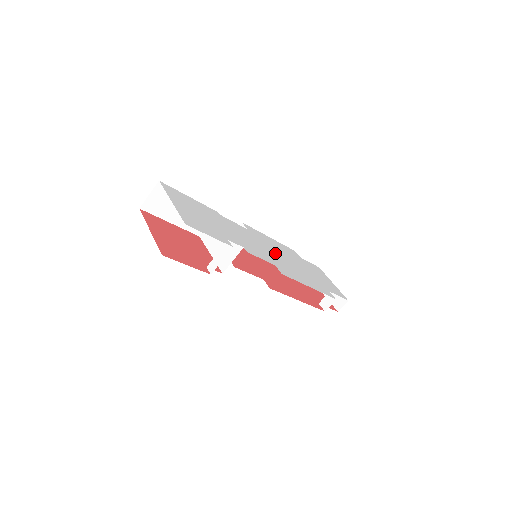
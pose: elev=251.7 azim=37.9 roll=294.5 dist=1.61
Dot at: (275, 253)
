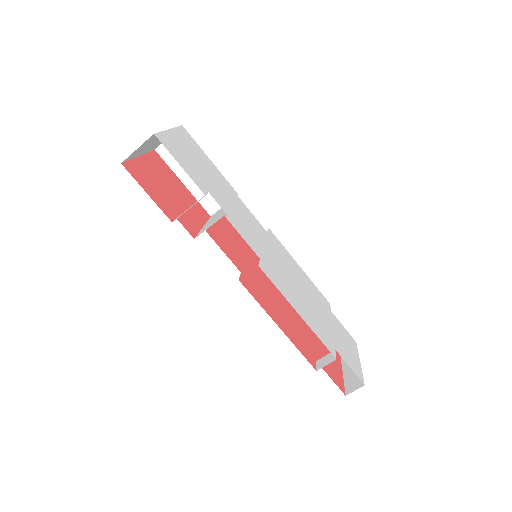
Dot at: (283, 266)
